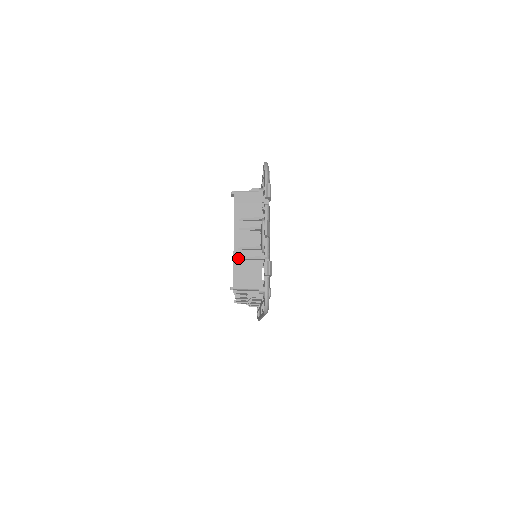
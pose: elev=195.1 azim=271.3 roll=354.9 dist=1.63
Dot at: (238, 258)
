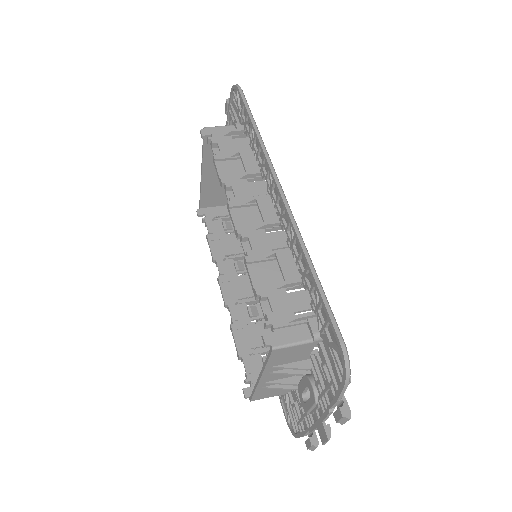
Dot at: (262, 388)
